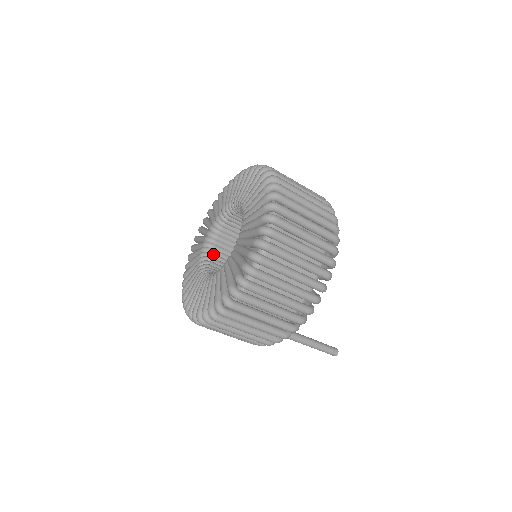
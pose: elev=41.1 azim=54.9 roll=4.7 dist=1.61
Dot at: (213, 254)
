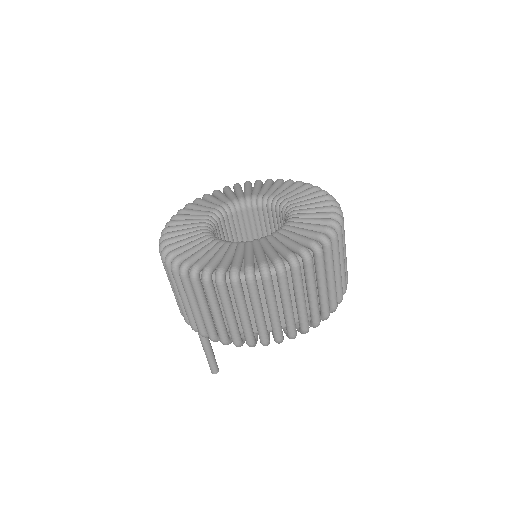
Dot at: (237, 213)
